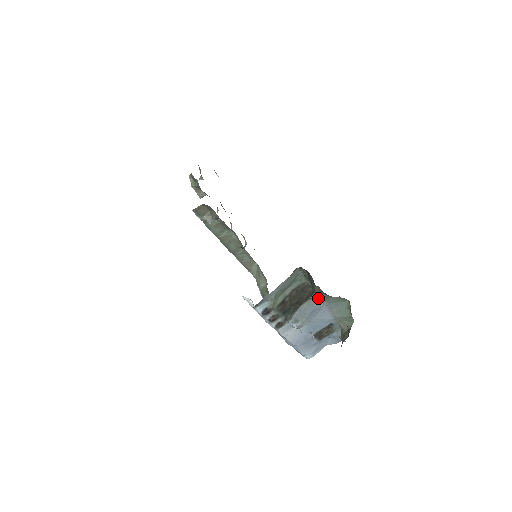
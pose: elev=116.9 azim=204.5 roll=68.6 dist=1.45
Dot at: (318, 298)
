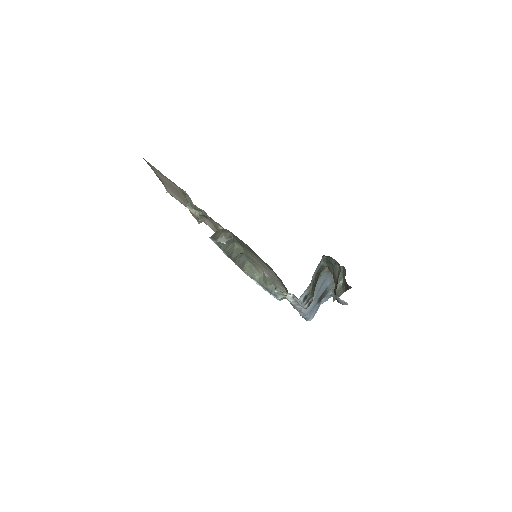
Dot at: (325, 273)
